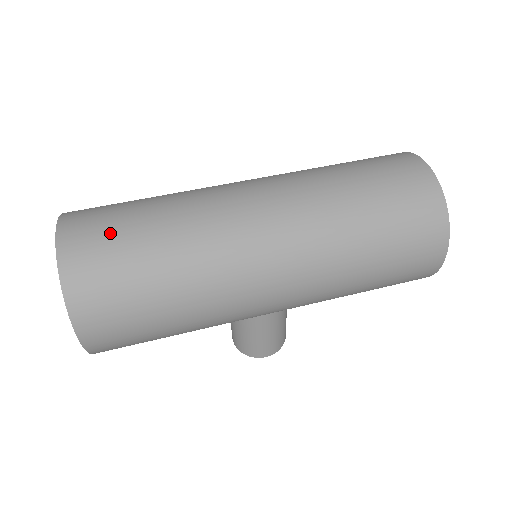
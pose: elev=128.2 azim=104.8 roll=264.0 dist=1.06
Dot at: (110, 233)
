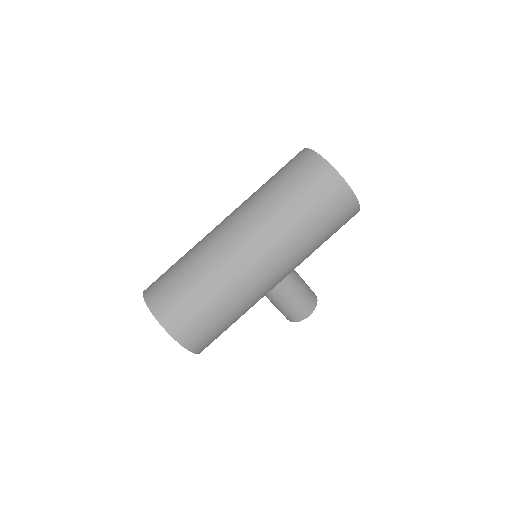
Dot at: (167, 283)
